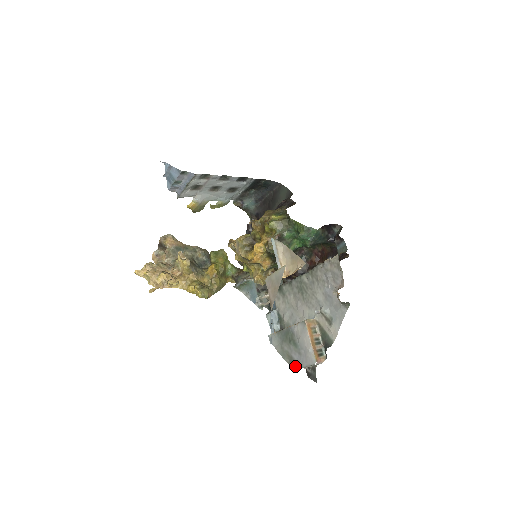
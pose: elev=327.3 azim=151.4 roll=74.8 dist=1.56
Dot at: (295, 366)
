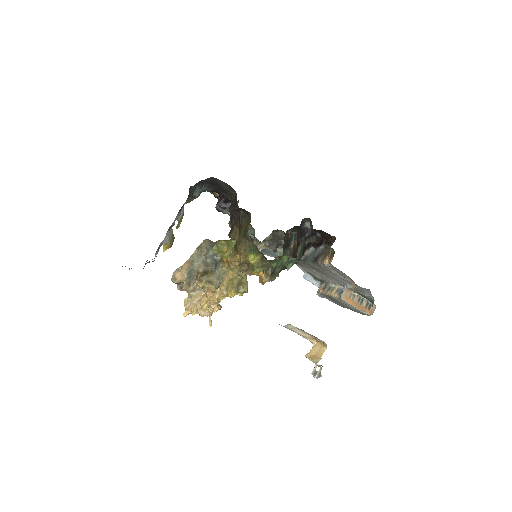
Dot at: occluded
